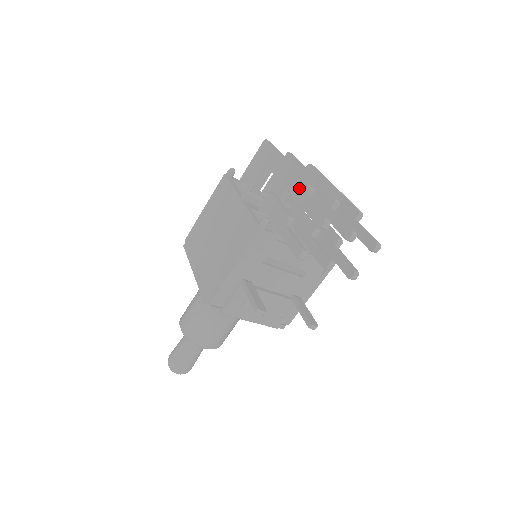
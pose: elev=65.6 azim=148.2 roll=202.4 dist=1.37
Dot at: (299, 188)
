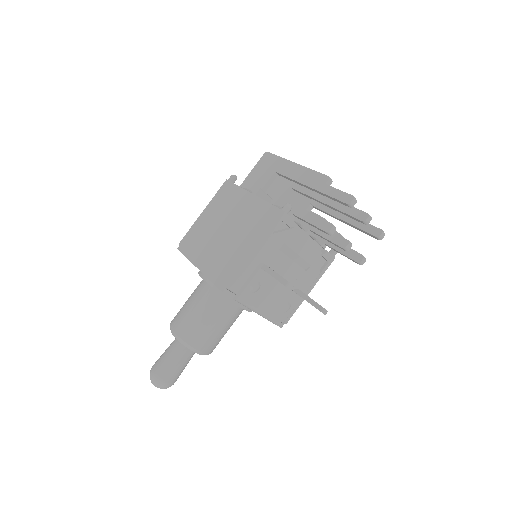
Dot at: (317, 180)
